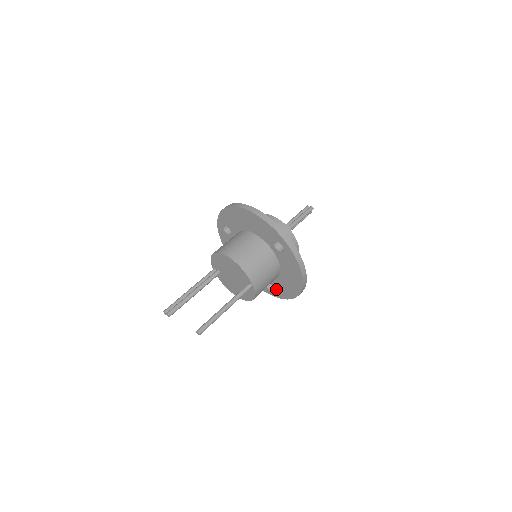
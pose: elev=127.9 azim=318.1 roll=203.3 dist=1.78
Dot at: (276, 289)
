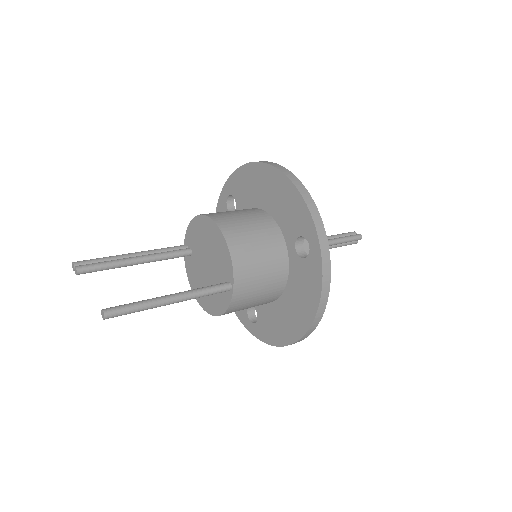
Dot at: (260, 322)
